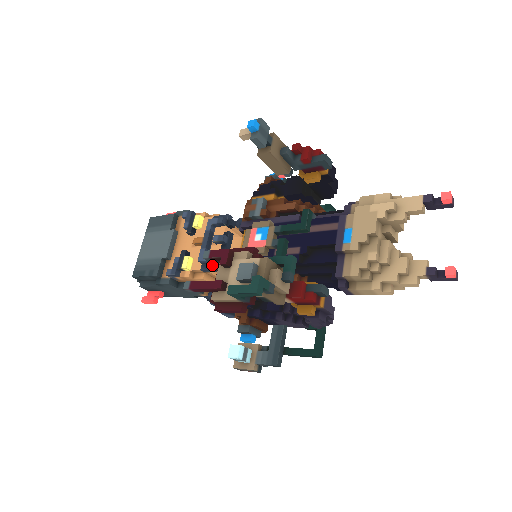
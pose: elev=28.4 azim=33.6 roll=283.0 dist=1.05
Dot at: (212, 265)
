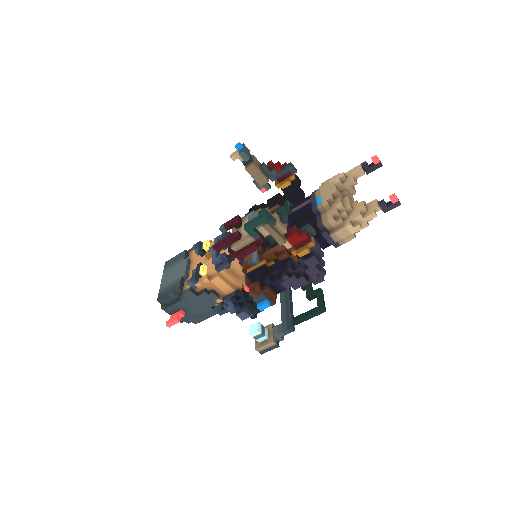
Dot at: (224, 262)
